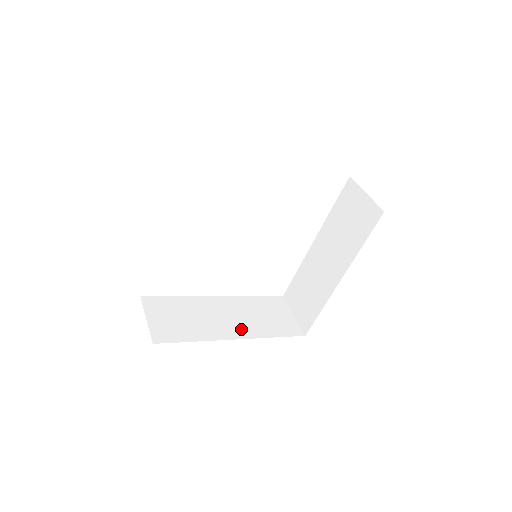
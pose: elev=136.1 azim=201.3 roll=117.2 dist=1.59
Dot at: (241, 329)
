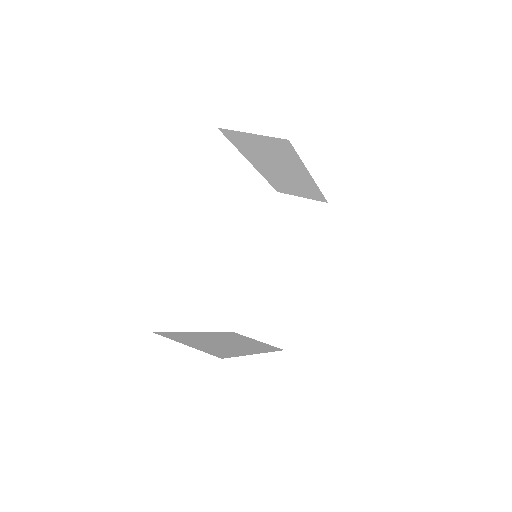
Dot at: (250, 348)
